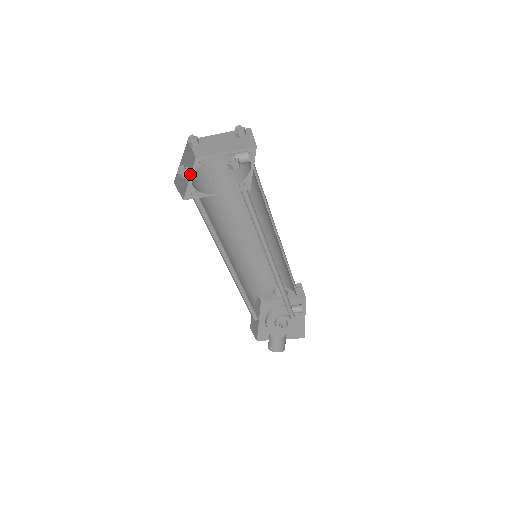
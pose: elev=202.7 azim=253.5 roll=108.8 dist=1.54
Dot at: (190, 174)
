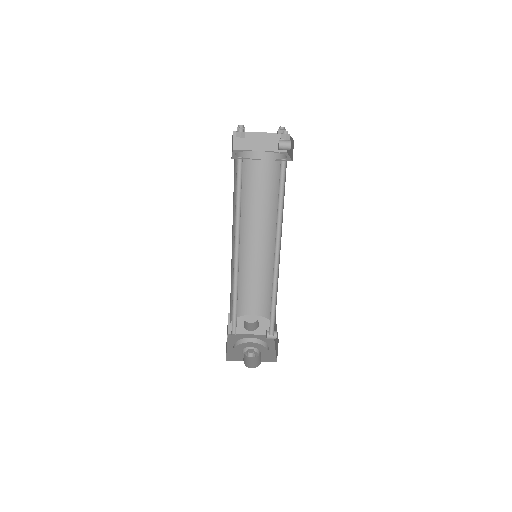
Dot at: (232, 152)
